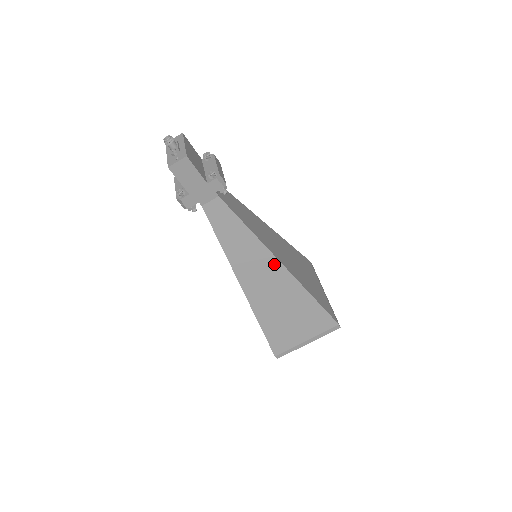
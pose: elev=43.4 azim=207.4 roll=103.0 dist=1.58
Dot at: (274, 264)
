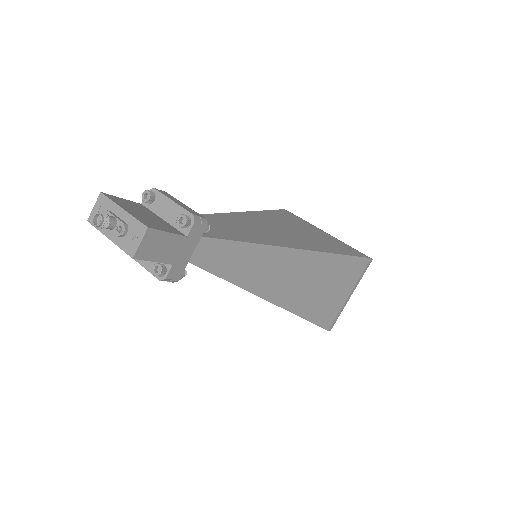
Dot at: (292, 256)
